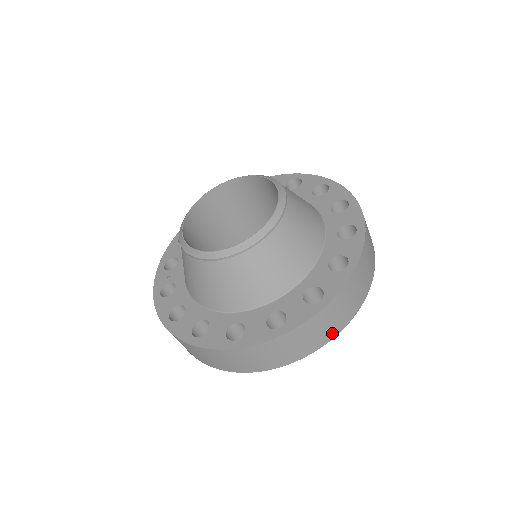
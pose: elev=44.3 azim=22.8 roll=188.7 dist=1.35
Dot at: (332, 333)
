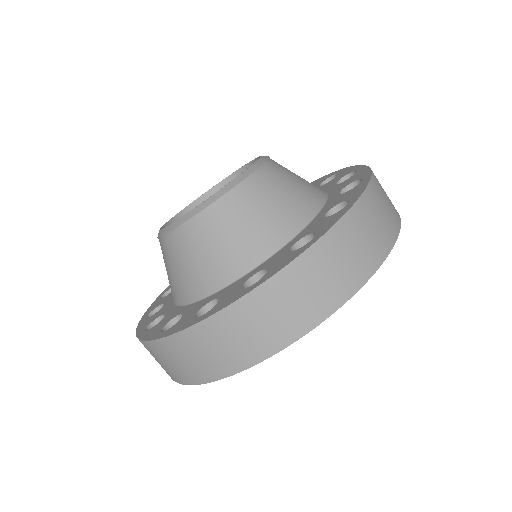
Dot at: occluded
